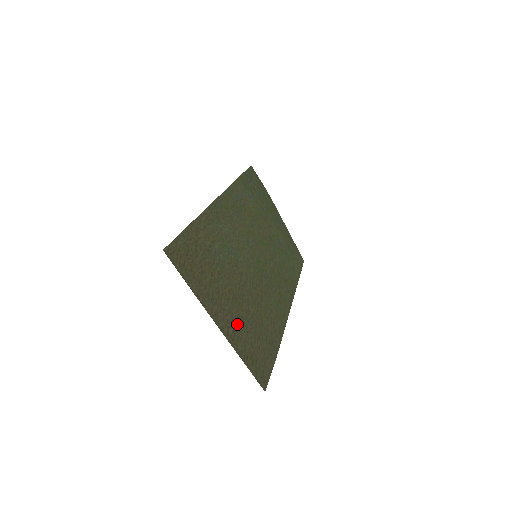
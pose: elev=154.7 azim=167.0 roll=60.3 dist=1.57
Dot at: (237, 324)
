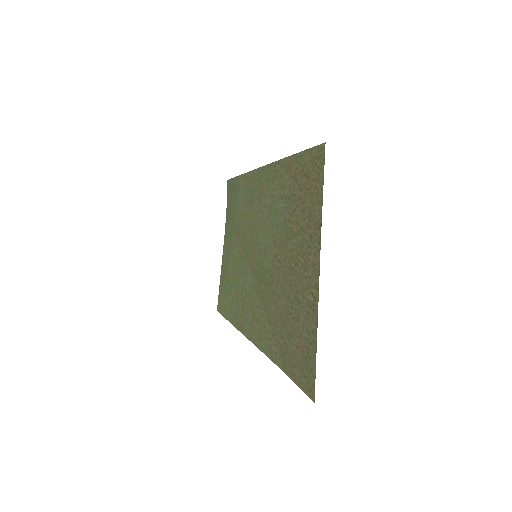
Dot at: (302, 298)
